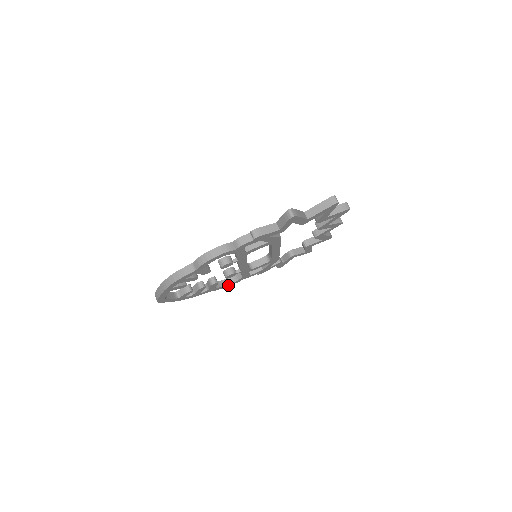
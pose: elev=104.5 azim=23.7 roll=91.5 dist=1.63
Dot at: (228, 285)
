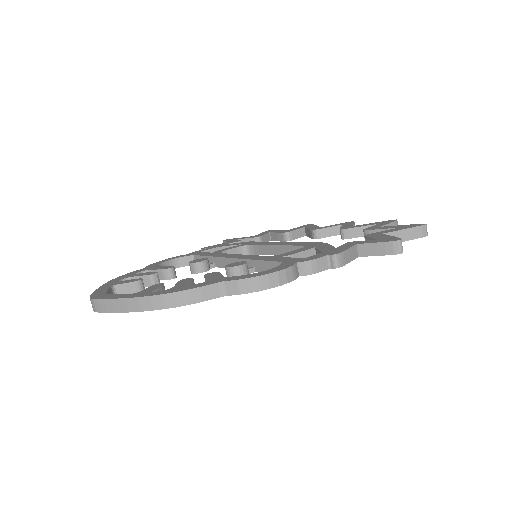
Dot at: occluded
